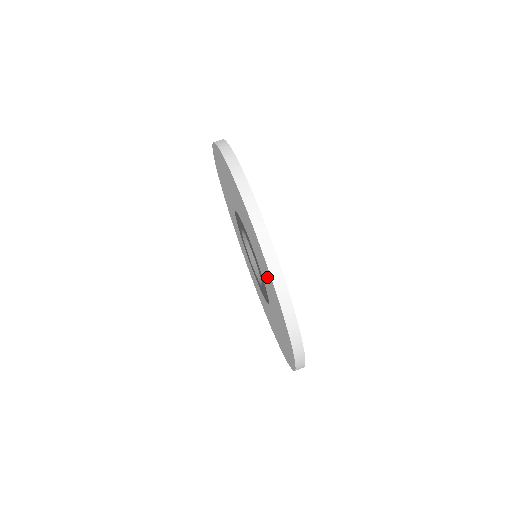
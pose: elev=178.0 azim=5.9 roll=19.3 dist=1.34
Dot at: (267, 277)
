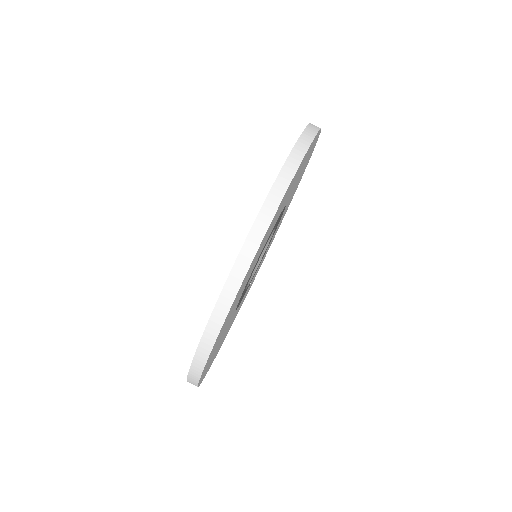
Dot at: occluded
